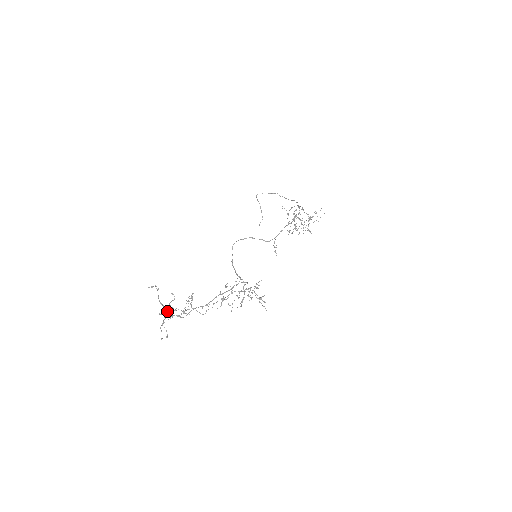
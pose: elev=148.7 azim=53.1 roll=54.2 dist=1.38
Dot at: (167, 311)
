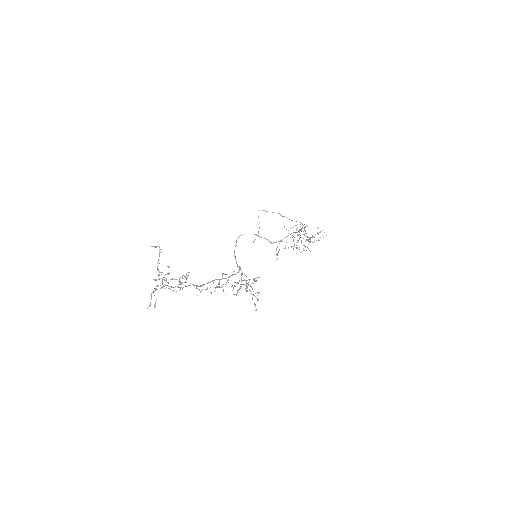
Dot at: (162, 279)
